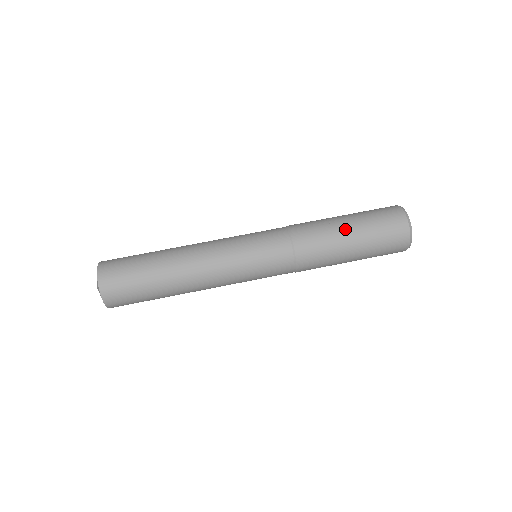
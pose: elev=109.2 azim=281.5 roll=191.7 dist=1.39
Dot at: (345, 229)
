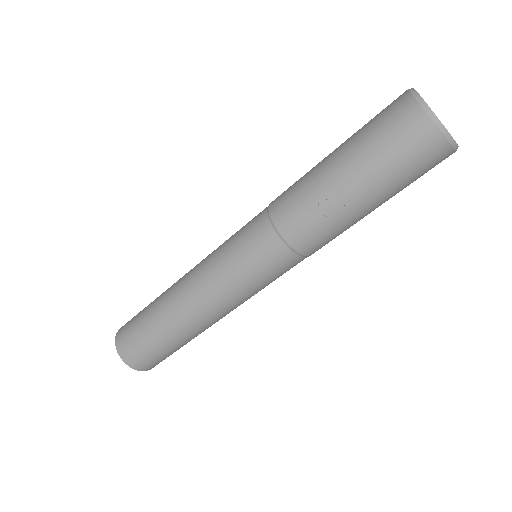
Dot at: (350, 197)
